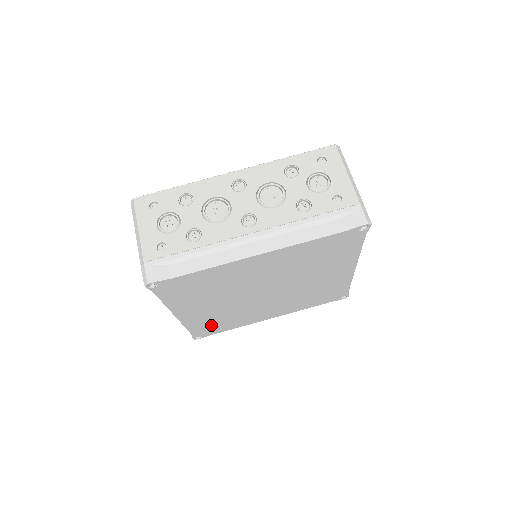
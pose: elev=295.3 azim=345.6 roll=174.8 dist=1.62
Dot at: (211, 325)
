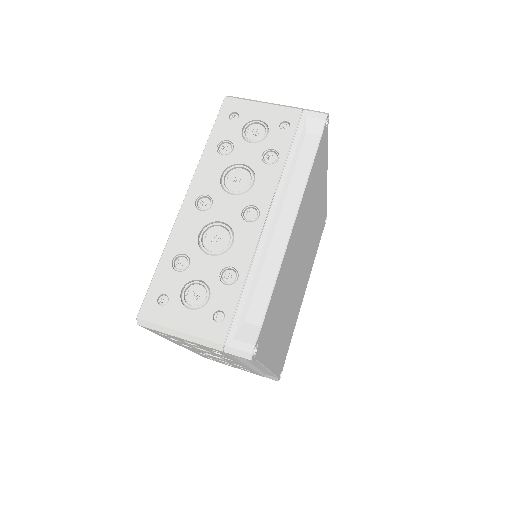
Dot at: (283, 350)
